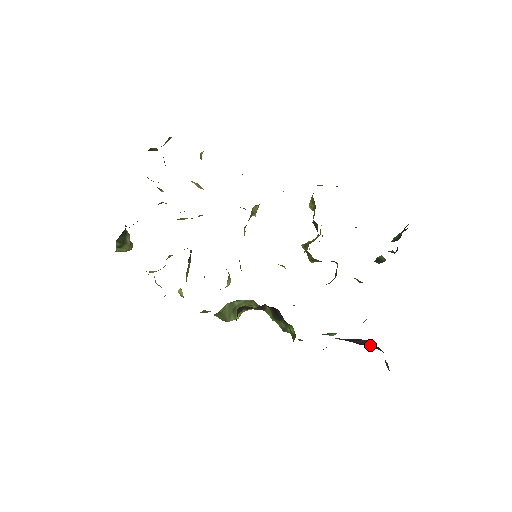
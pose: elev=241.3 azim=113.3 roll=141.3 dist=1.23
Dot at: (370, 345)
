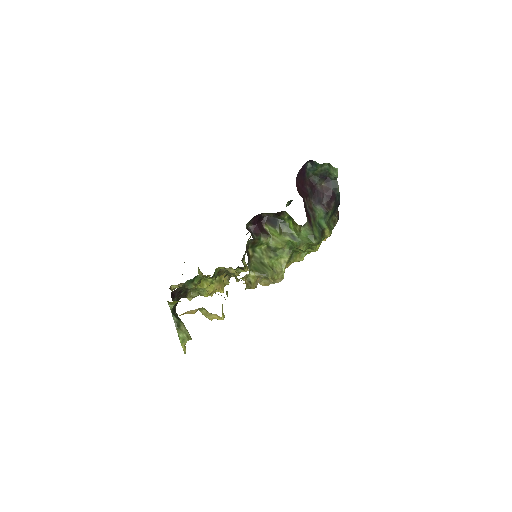
Dot at: (328, 189)
